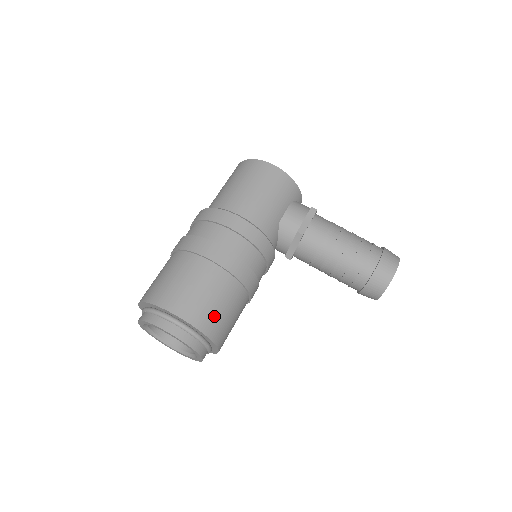
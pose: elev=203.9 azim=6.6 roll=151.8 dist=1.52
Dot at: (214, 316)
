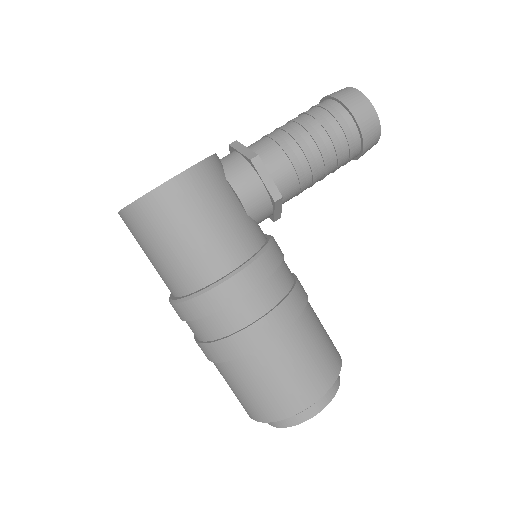
Dot at: (326, 357)
